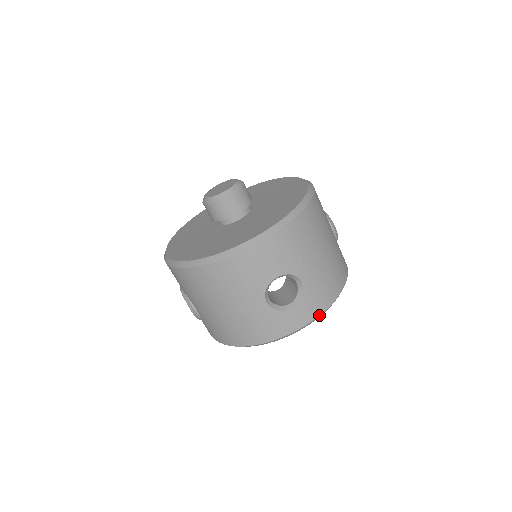
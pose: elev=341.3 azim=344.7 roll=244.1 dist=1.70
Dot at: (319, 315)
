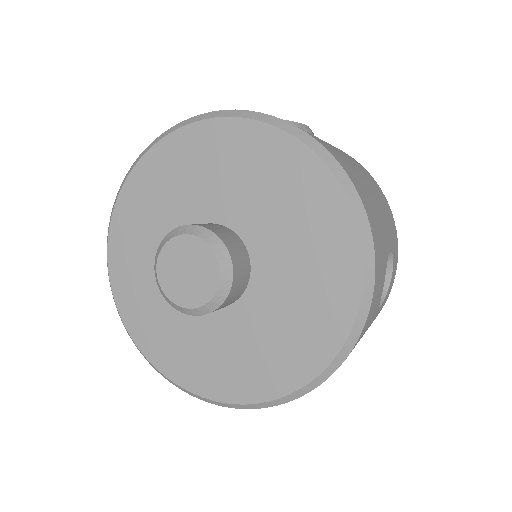
Dot at: (397, 243)
